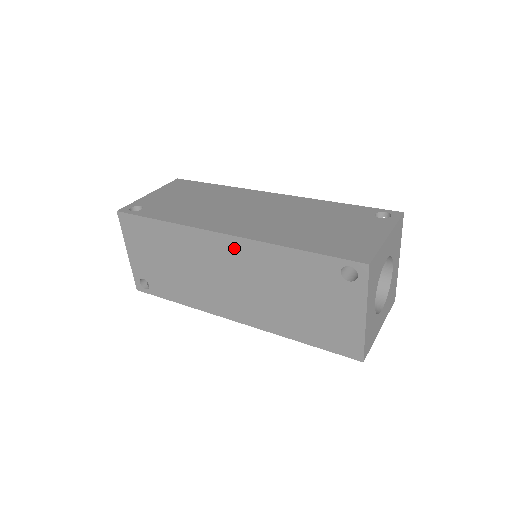
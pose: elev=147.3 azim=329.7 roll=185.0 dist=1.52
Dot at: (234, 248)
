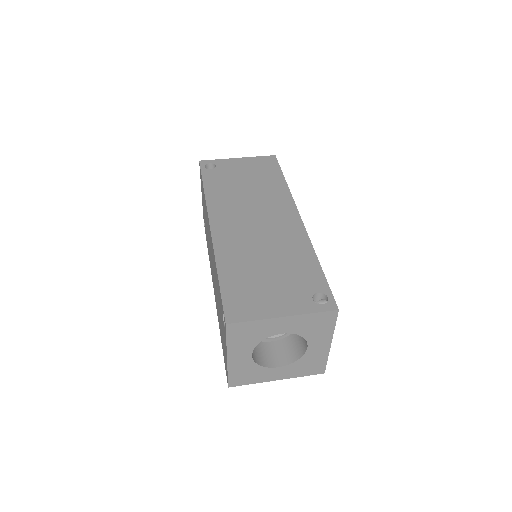
Dot at: (211, 241)
